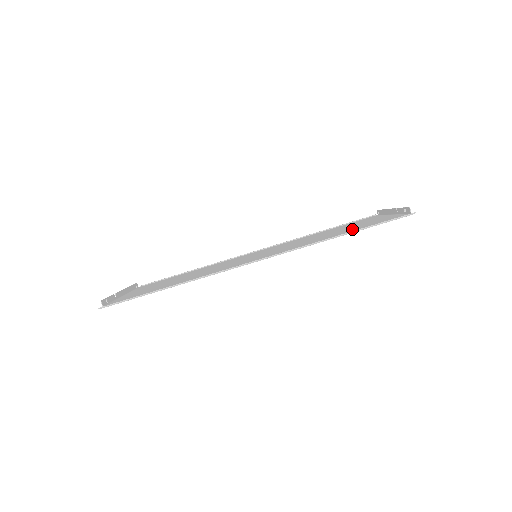
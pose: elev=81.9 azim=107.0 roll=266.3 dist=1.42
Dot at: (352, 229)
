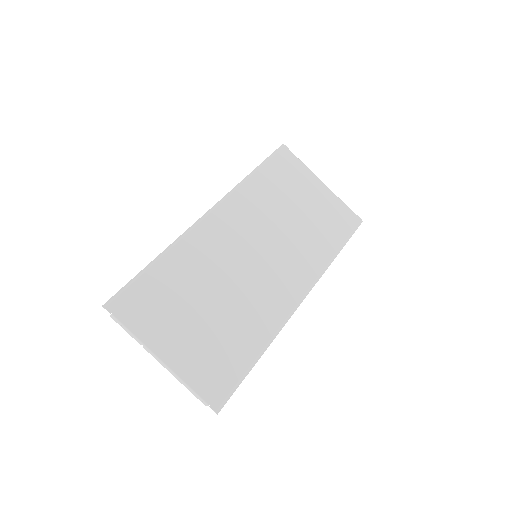
Dot at: (279, 183)
